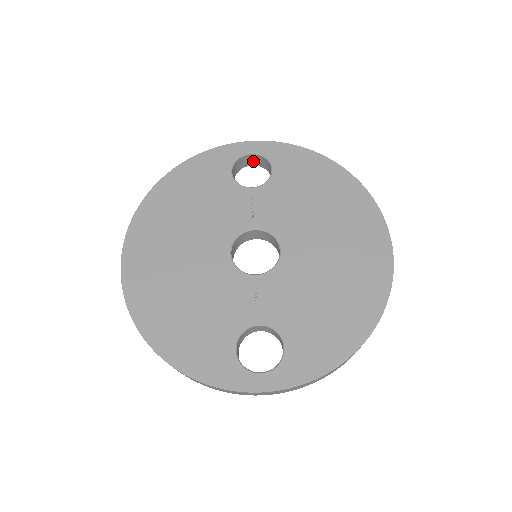
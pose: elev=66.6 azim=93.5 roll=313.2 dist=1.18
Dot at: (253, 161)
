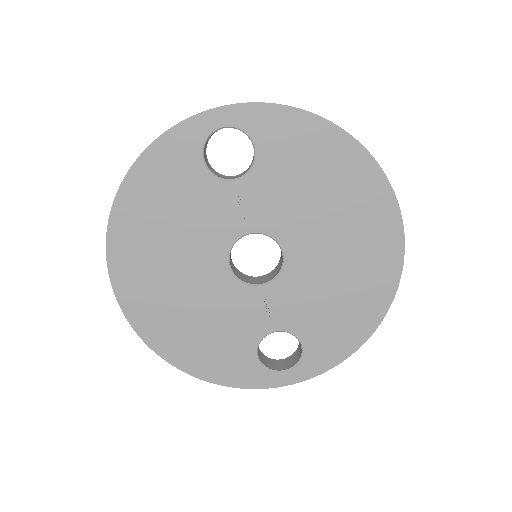
Dot at: occluded
